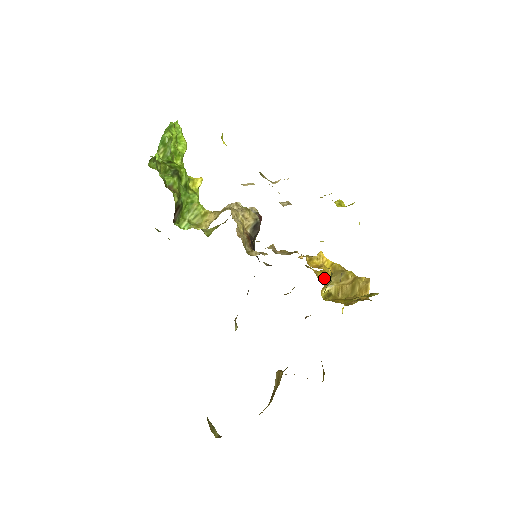
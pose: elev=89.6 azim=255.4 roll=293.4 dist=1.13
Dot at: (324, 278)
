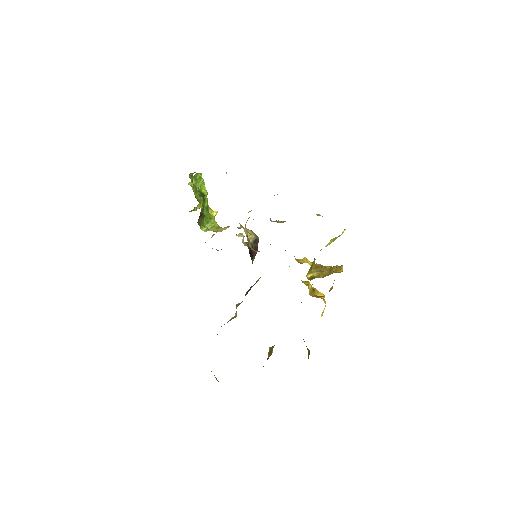
Dot at: (307, 284)
